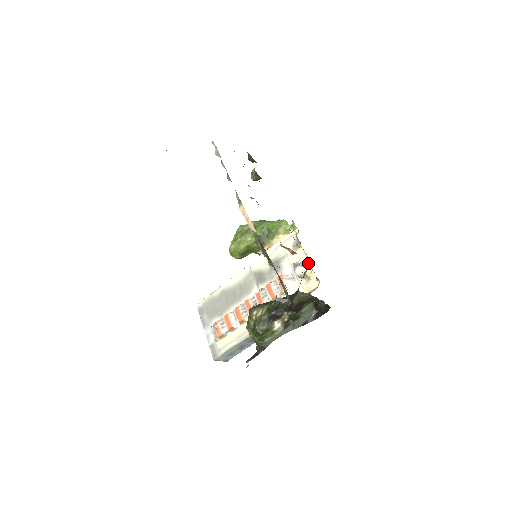
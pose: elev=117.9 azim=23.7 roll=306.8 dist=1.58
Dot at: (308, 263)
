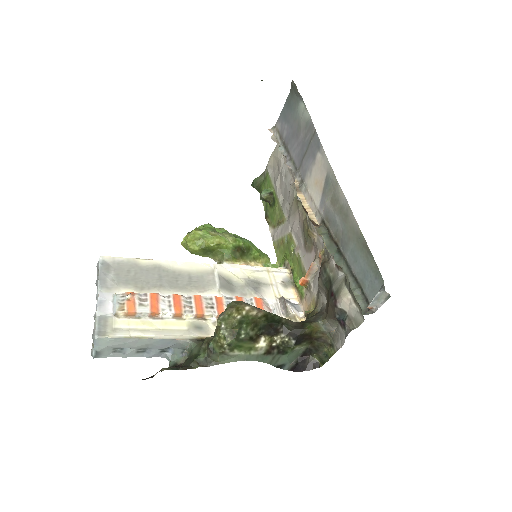
Dot at: (299, 308)
